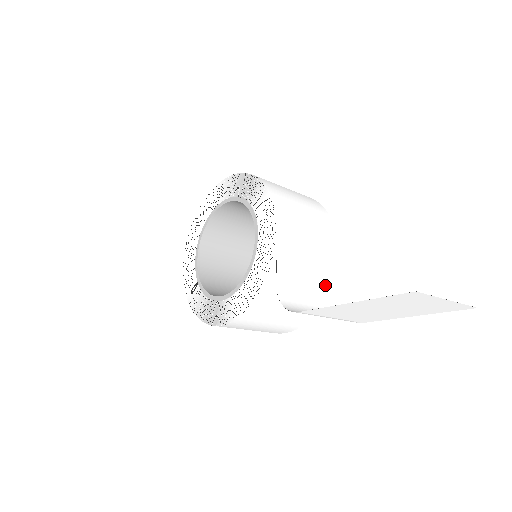
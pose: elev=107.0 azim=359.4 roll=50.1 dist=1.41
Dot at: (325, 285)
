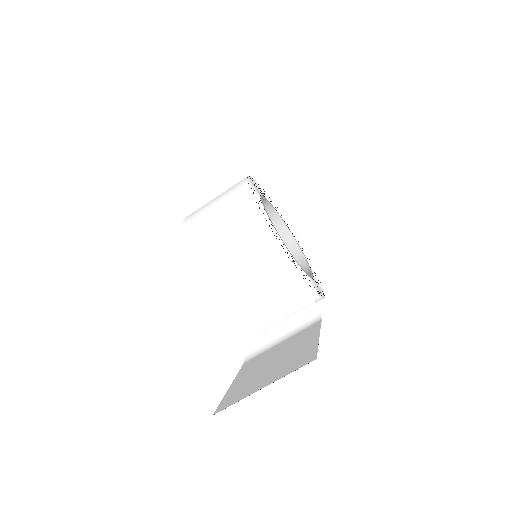
Dot at: (283, 292)
